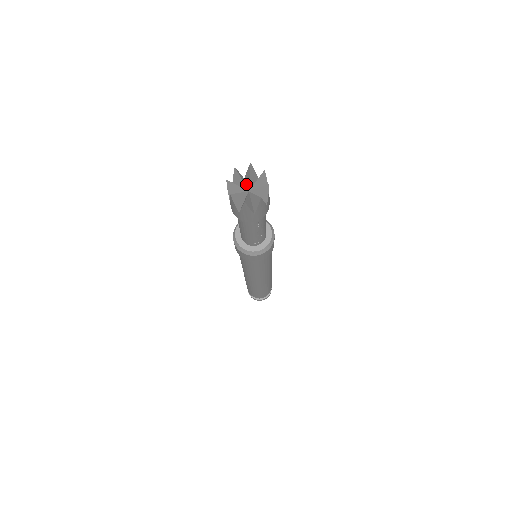
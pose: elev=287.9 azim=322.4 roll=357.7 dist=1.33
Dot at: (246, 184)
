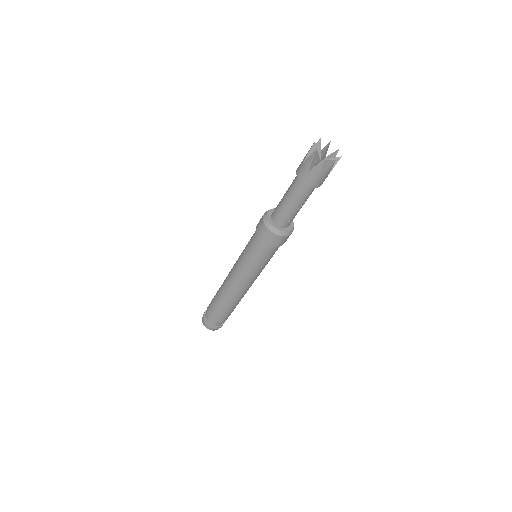
Dot at: occluded
